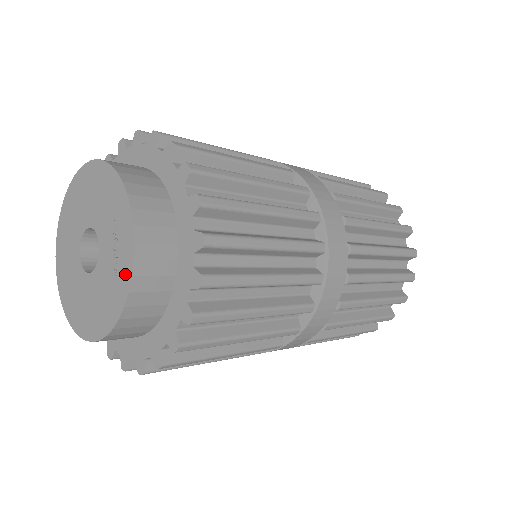
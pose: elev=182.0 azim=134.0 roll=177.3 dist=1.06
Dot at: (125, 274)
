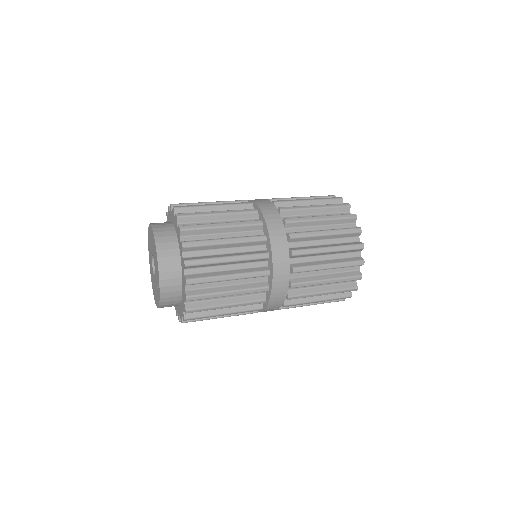
Dot at: (157, 303)
